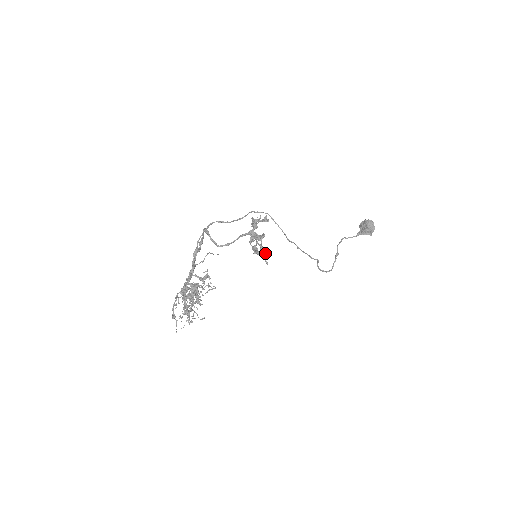
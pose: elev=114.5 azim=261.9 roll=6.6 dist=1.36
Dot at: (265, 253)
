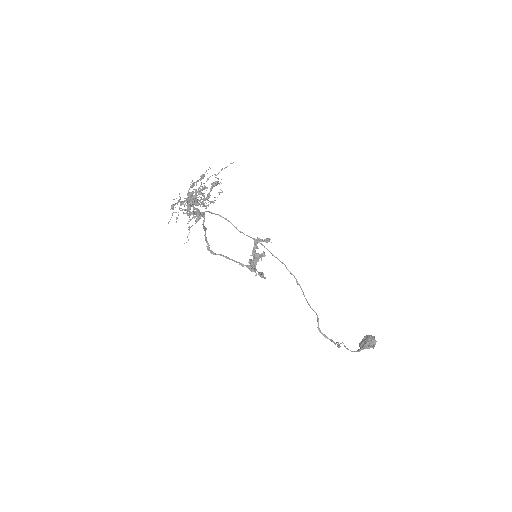
Dot at: (263, 273)
